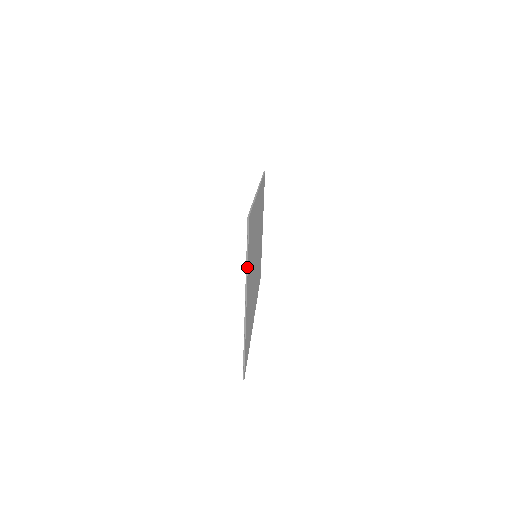
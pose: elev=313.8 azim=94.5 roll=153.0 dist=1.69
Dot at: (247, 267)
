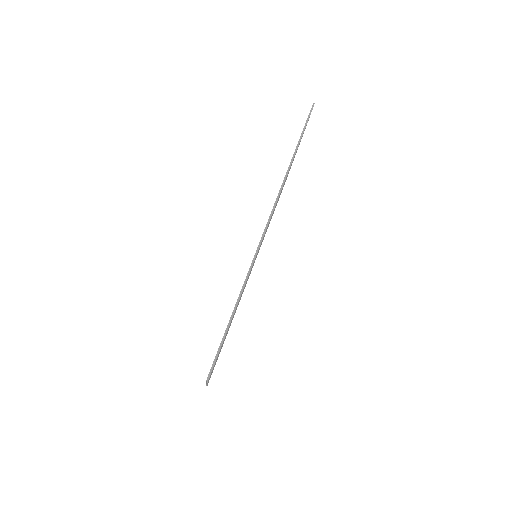
Dot at: occluded
